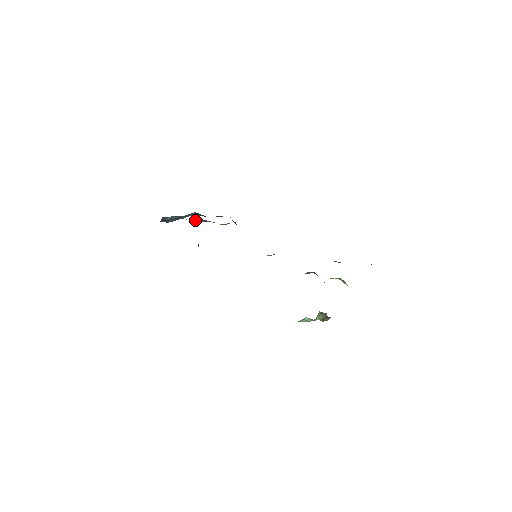
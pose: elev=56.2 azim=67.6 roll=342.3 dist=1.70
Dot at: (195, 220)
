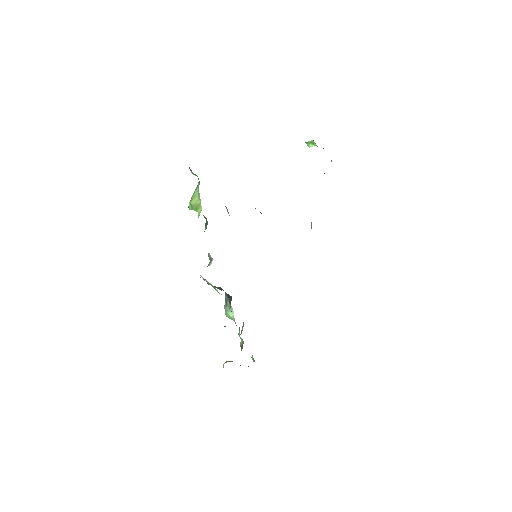
Dot at: occluded
